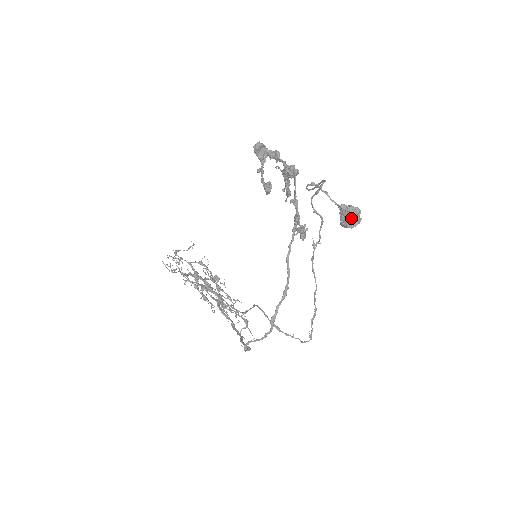
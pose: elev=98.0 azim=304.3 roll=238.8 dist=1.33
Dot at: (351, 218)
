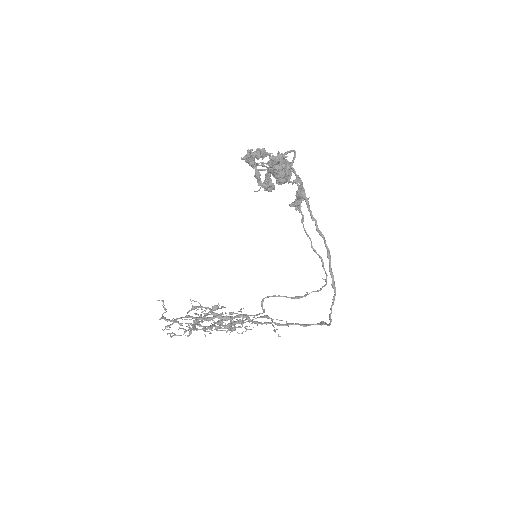
Dot at: (288, 172)
